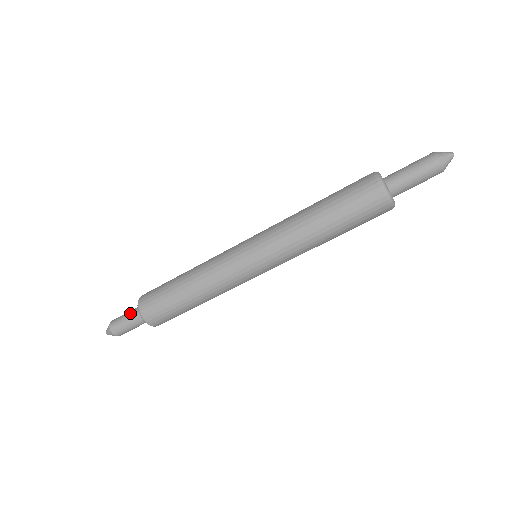
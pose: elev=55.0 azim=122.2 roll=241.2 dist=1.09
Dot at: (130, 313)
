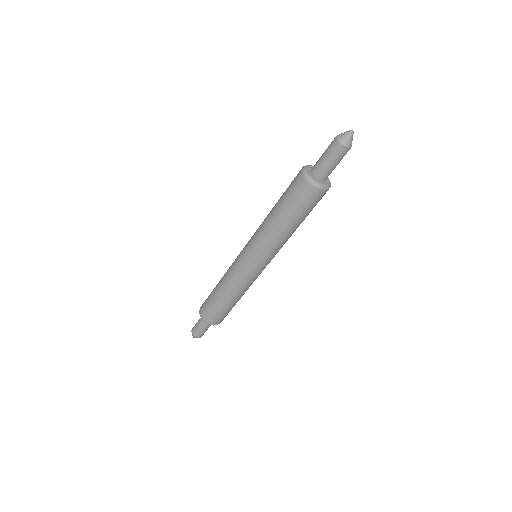
Dot at: occluded
